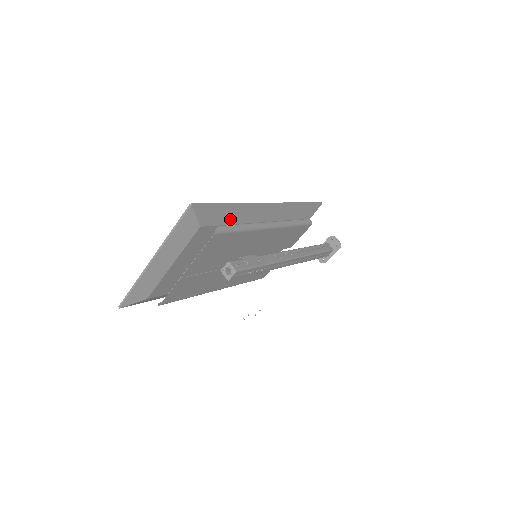
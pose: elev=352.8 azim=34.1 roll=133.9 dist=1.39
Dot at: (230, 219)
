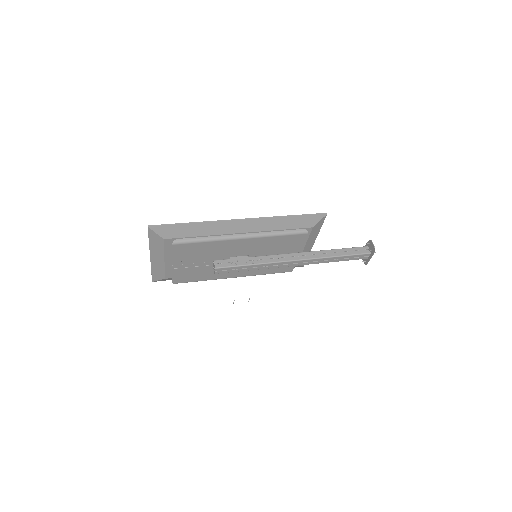
Dot at: (195, 233)
